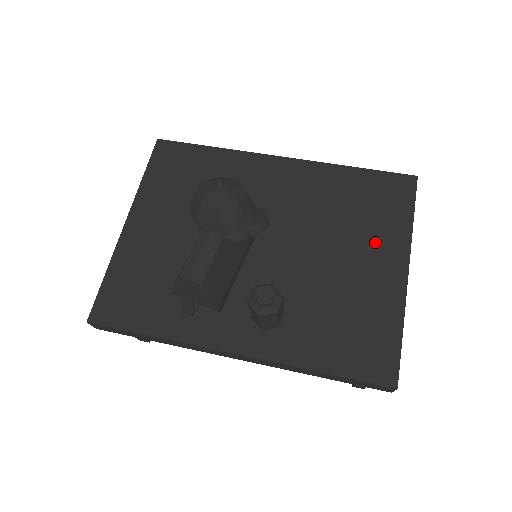
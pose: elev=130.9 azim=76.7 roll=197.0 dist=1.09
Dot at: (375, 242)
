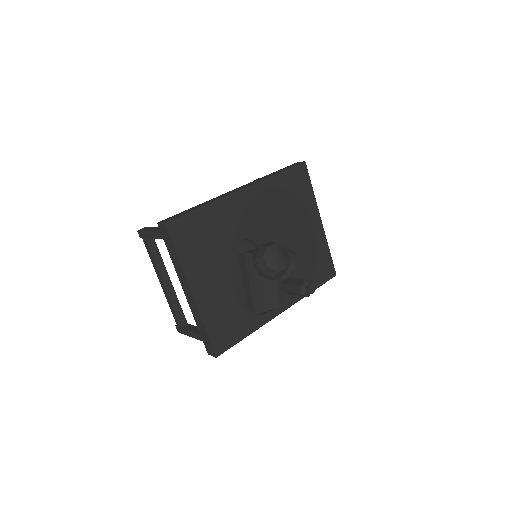
Dot at: (305, 214)
